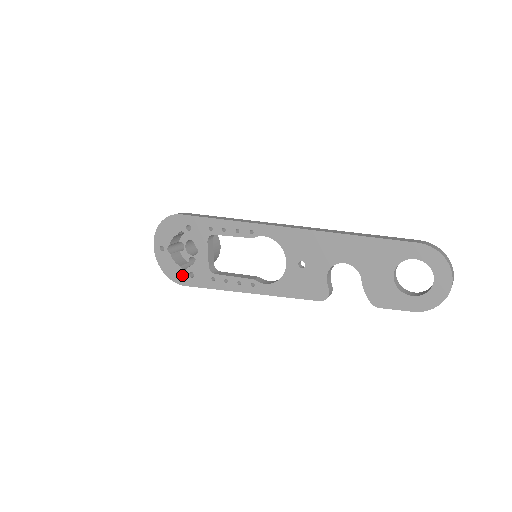
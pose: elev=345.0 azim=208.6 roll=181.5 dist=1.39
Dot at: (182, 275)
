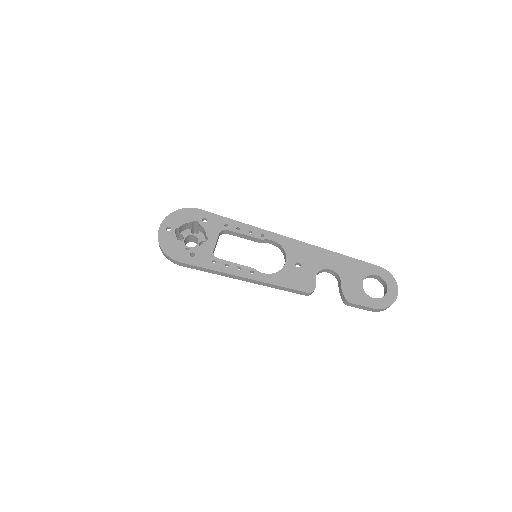
Dot at: (182, 253)
